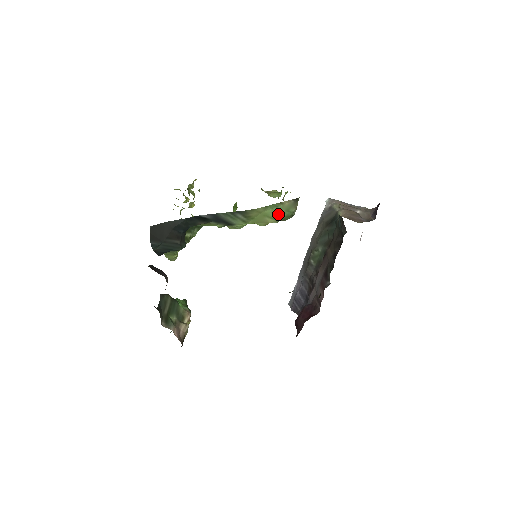
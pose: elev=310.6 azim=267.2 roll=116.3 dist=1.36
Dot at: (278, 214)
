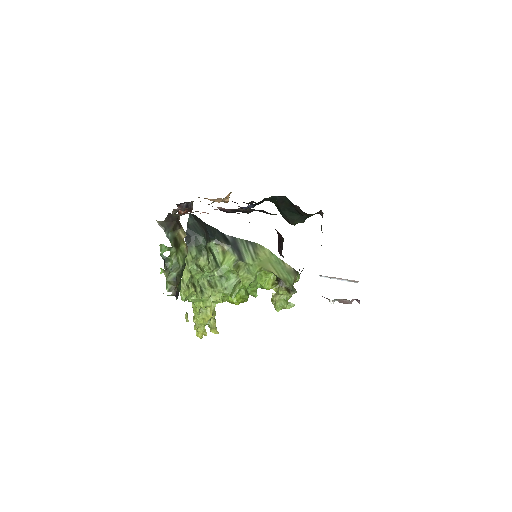
Dot at: (280, 270)
